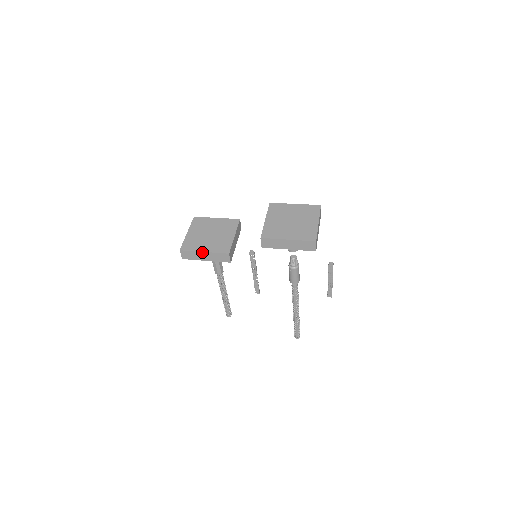
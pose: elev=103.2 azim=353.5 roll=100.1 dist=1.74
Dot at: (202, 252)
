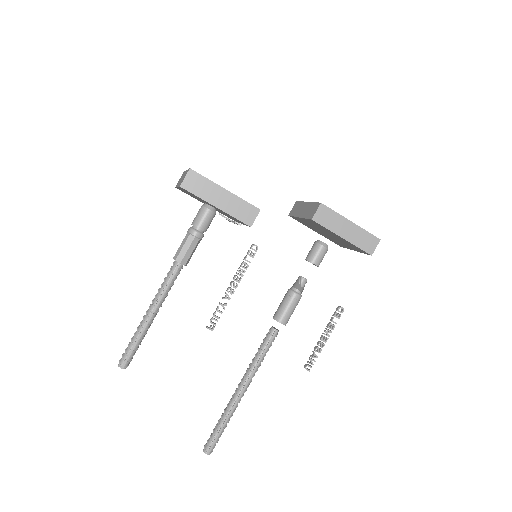
Dot at: (223, 188)
